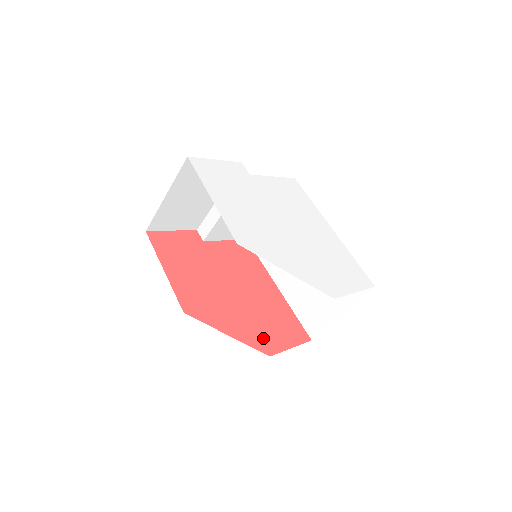
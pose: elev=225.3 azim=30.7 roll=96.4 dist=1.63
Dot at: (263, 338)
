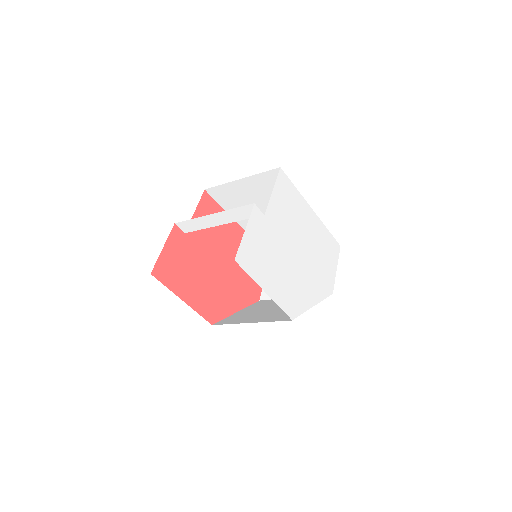
Dot at: (252, 290)
